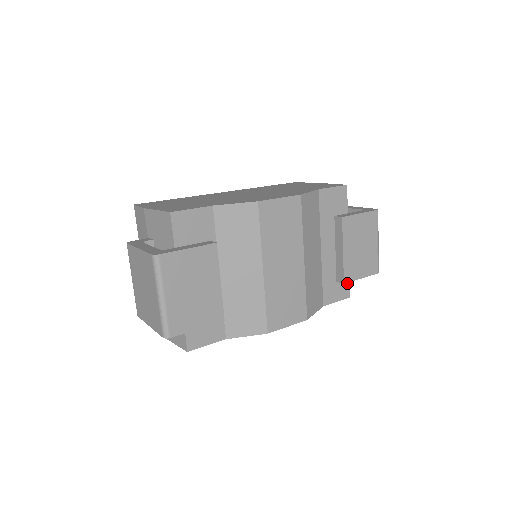
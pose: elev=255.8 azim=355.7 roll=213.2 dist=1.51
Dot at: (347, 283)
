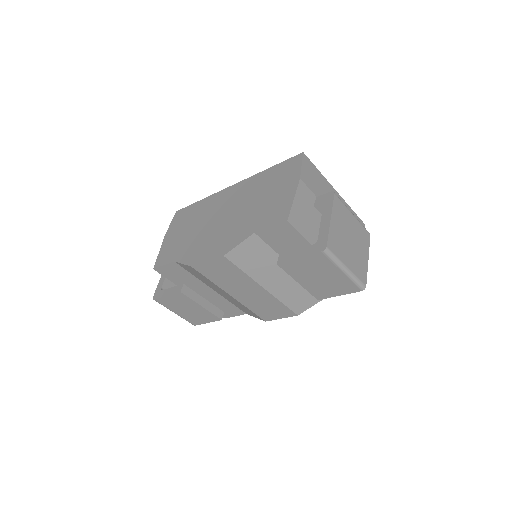
Dot at: occluded
